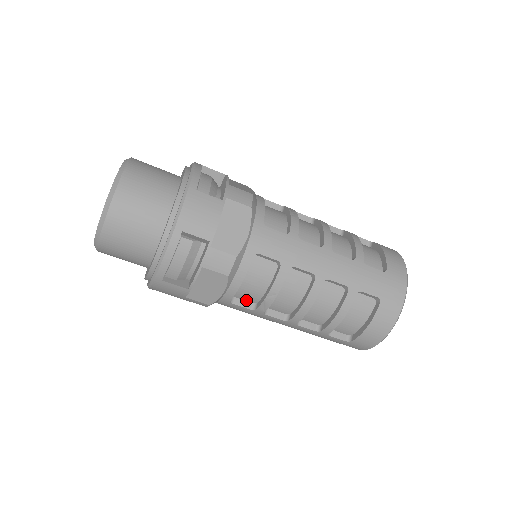
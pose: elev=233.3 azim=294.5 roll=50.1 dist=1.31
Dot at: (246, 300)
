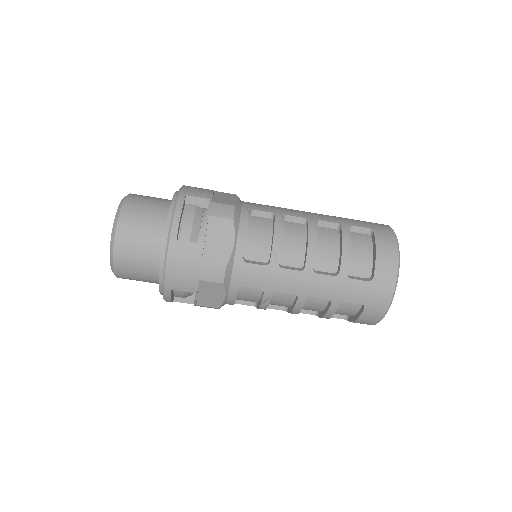
Dot at: (258, 261)
